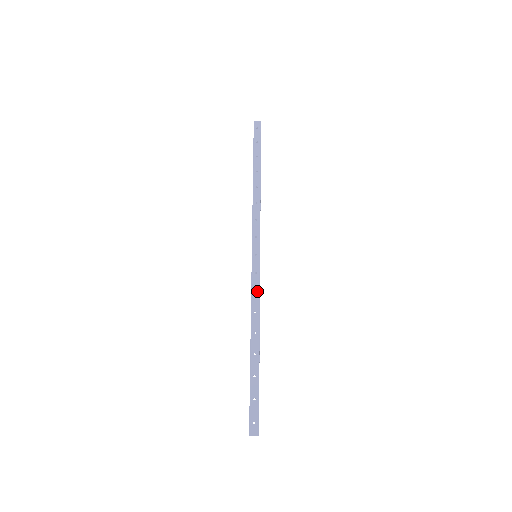
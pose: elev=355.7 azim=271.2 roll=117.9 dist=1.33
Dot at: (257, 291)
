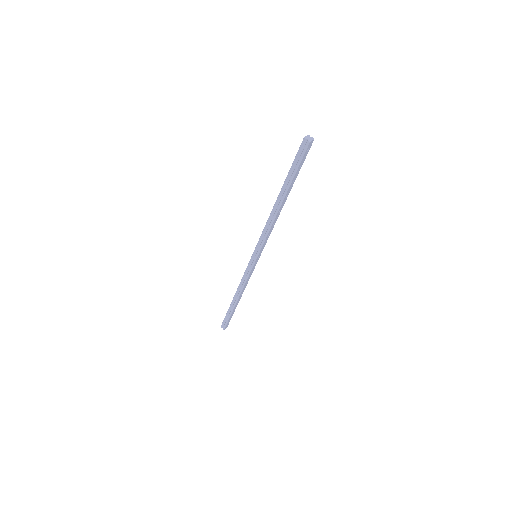
Dot at: (250, 276)
